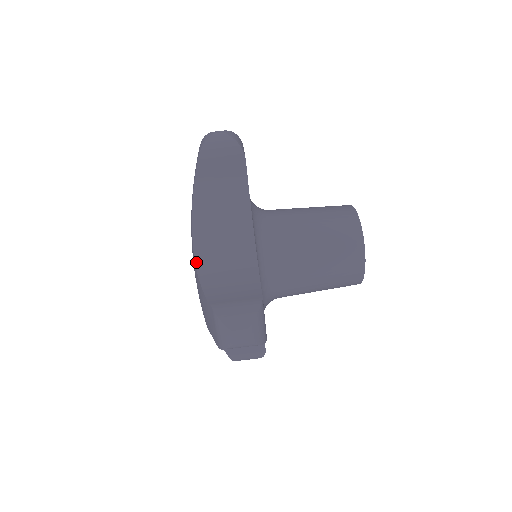
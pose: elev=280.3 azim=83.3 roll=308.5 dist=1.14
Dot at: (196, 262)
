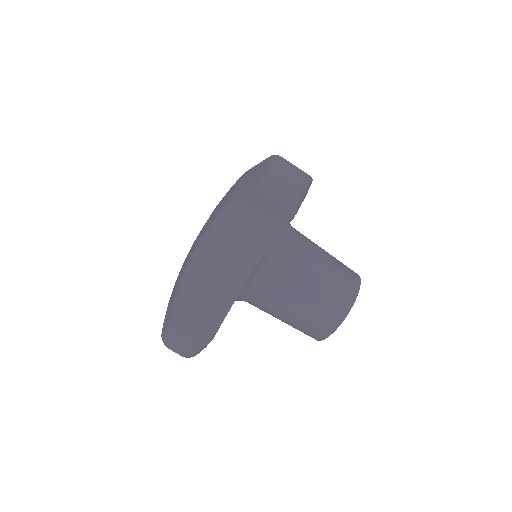
Dot at: (191, 259)
